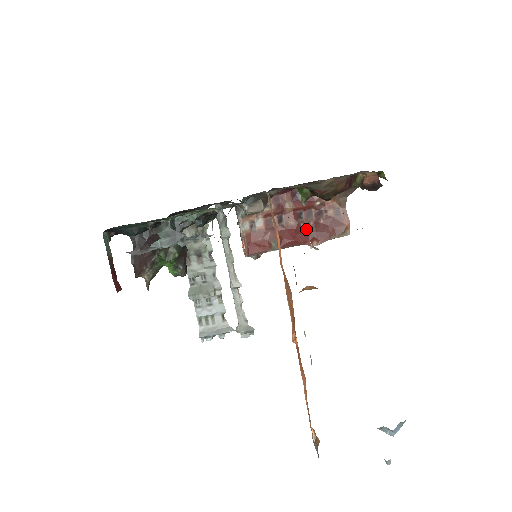
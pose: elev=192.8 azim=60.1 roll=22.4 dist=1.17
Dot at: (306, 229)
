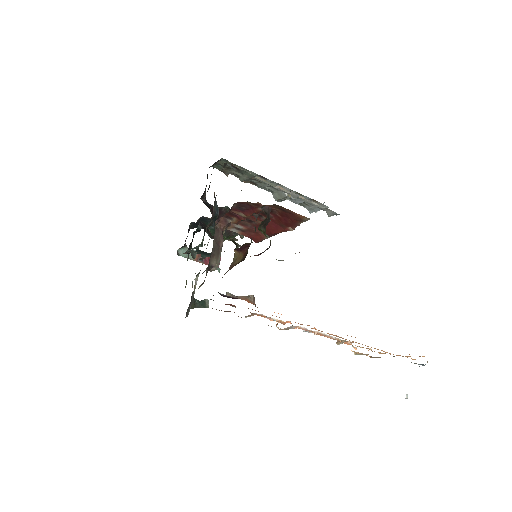
Dot at: (274, 222)
